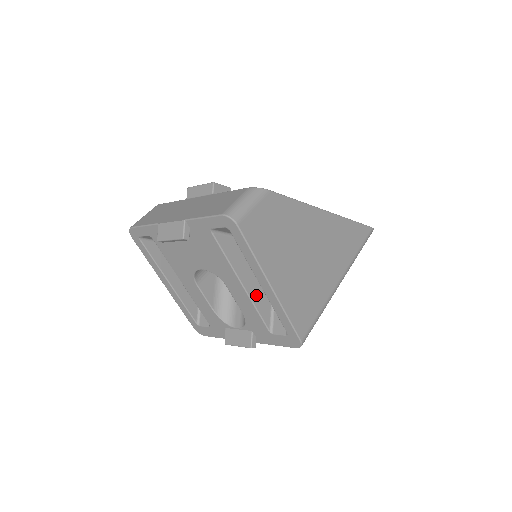
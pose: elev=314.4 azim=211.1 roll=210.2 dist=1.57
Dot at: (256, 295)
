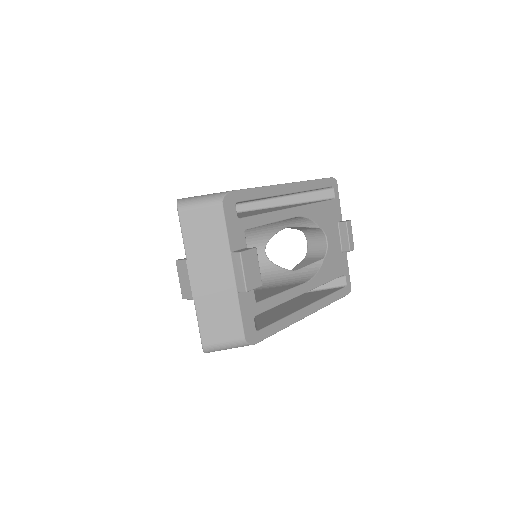
Dot at: occluded
